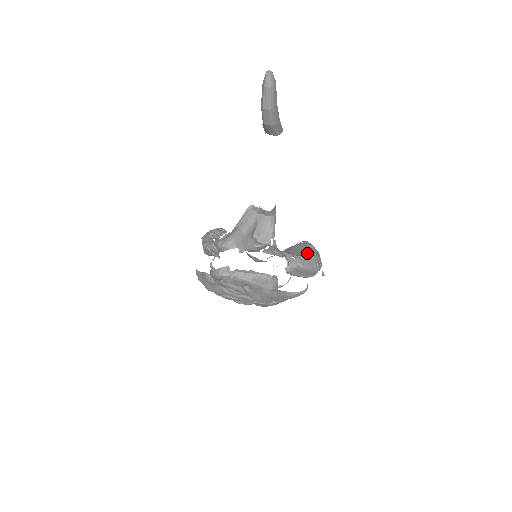
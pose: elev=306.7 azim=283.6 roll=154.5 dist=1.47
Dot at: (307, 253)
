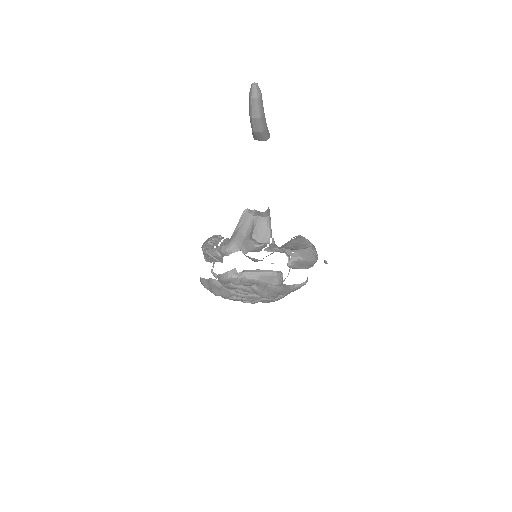
Dot at: (304, 246)
